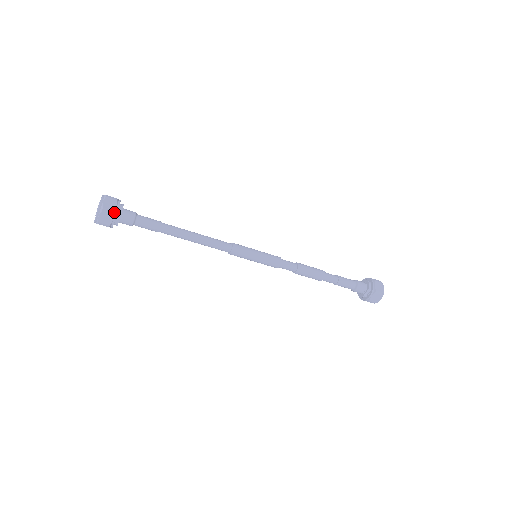
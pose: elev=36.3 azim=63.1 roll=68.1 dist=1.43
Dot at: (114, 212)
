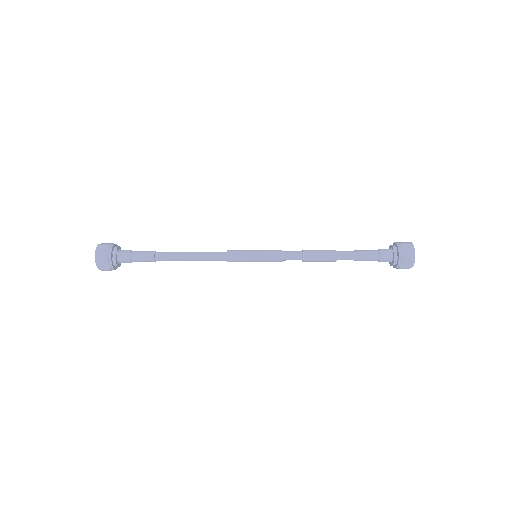
Dot at: (110, 245)
